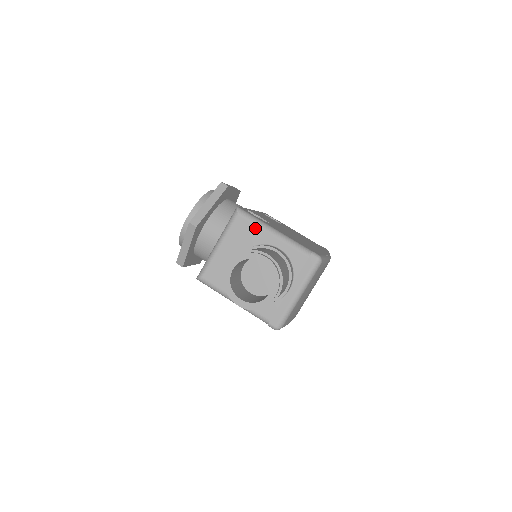
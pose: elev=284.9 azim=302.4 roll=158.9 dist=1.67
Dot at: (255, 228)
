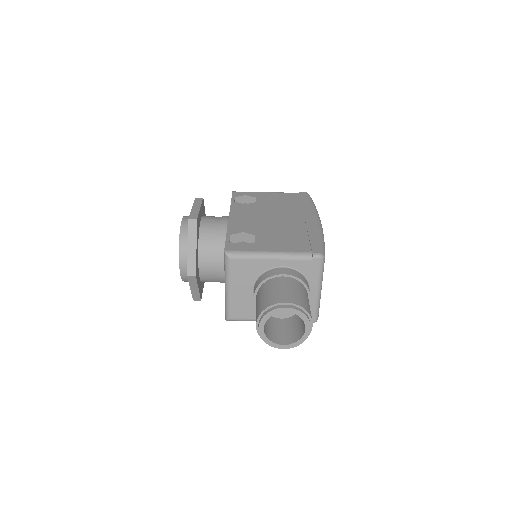
Dot at: (252, 262)
